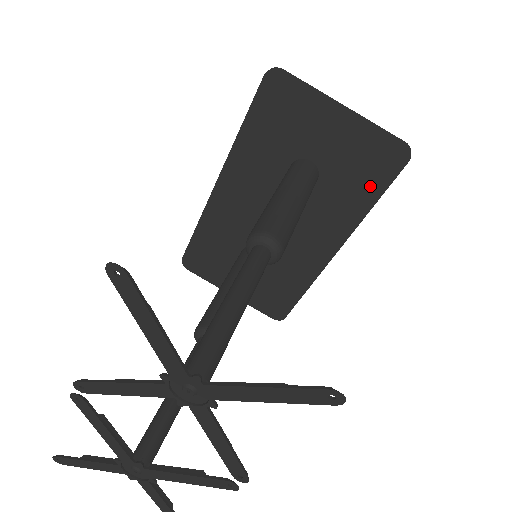
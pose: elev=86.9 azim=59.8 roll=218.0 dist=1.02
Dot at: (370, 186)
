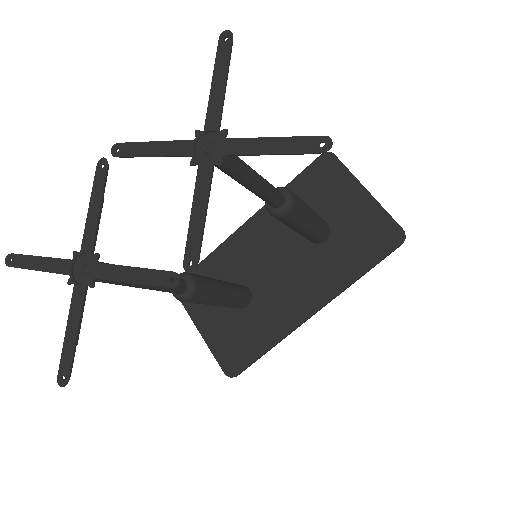
Dot at: (365, 257)
